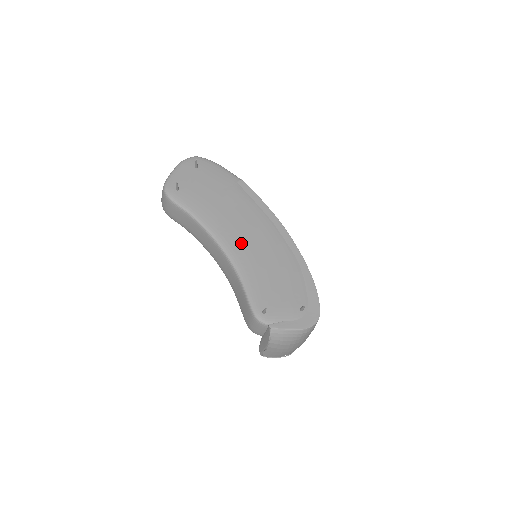
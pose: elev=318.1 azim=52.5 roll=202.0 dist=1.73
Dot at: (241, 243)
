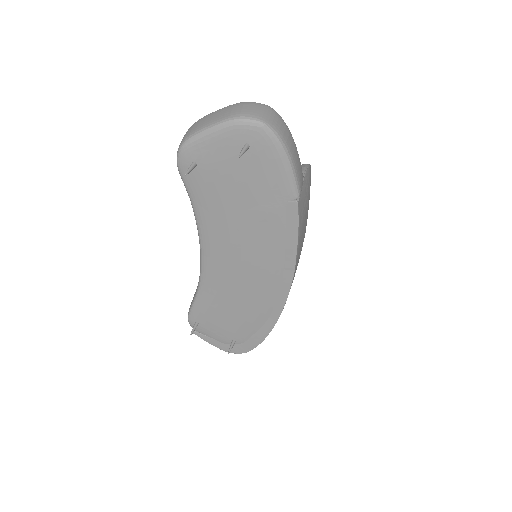
Dot at: (225, 267)
